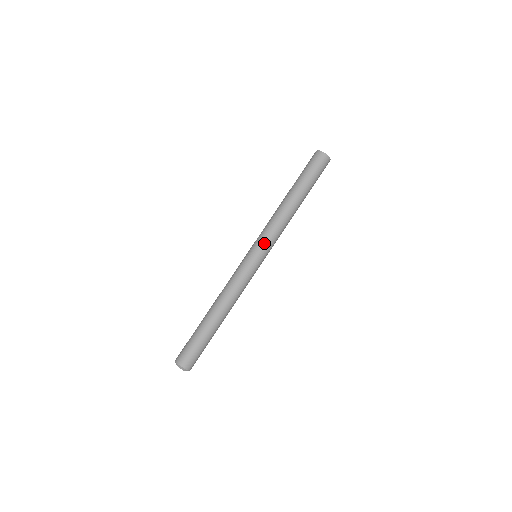
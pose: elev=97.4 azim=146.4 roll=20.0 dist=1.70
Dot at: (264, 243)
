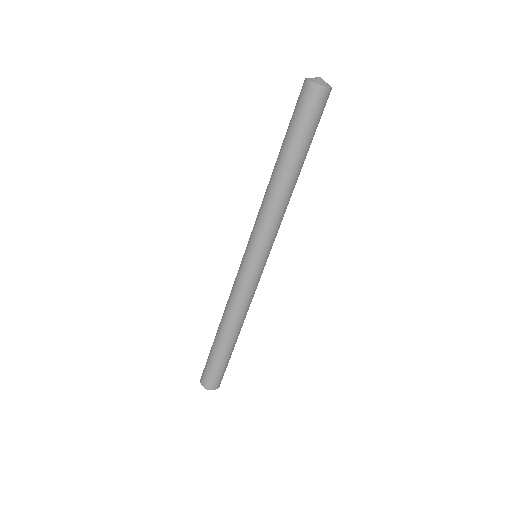
Dot at: (252, 239)
